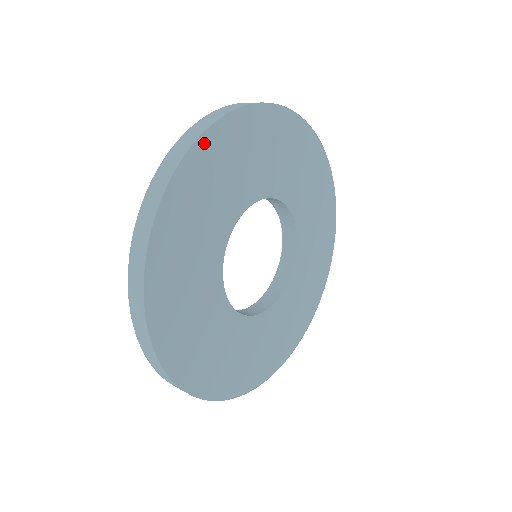
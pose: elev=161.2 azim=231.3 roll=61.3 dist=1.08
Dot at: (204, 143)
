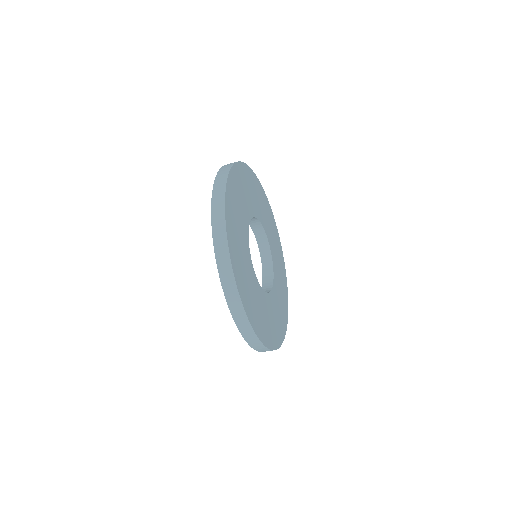
Dot at: (228, 192)
